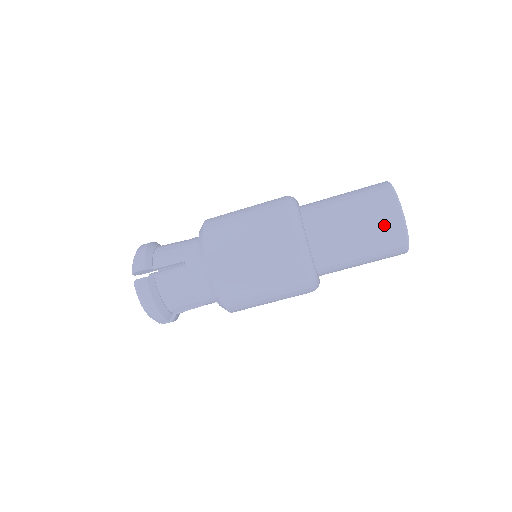
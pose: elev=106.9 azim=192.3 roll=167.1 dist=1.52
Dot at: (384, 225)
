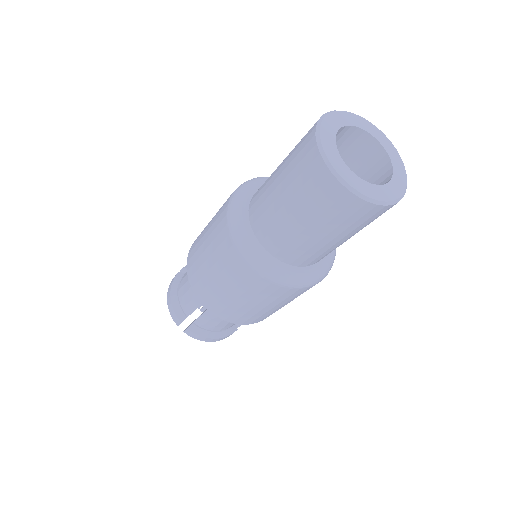
Dot at: (300, 145)
